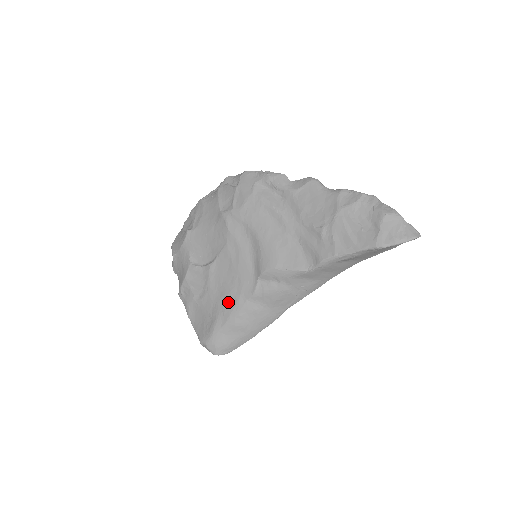
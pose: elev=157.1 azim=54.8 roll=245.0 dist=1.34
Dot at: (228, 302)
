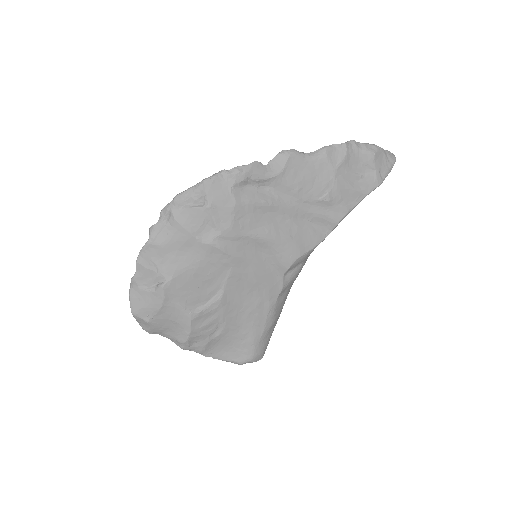
Dot at: (259, 314)
